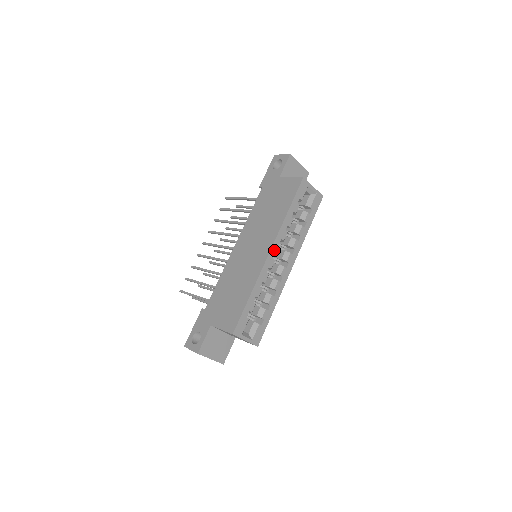
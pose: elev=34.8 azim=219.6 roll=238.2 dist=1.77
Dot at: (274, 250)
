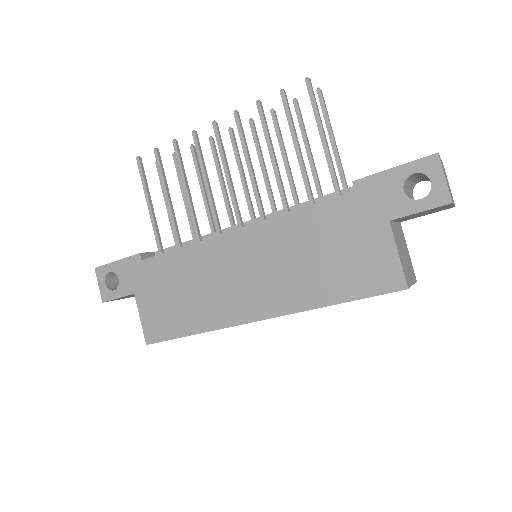
Dot at: (268, 318)
